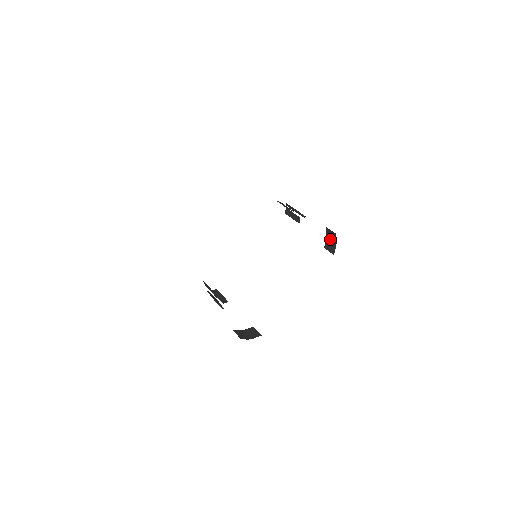
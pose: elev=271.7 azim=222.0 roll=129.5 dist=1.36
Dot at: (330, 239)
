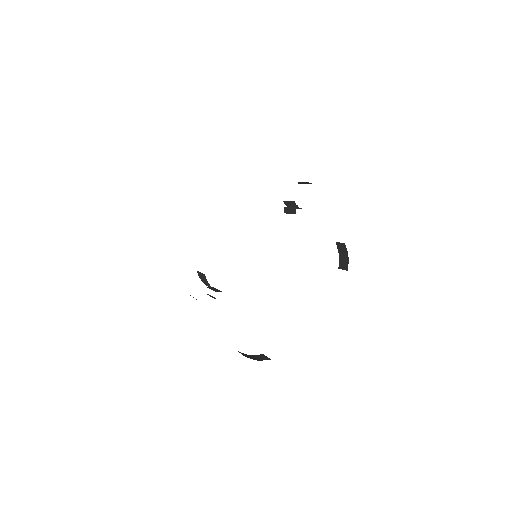
Dot at: (342, 255)
